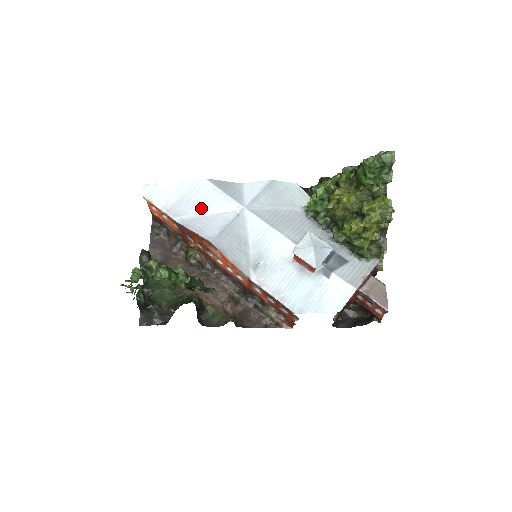
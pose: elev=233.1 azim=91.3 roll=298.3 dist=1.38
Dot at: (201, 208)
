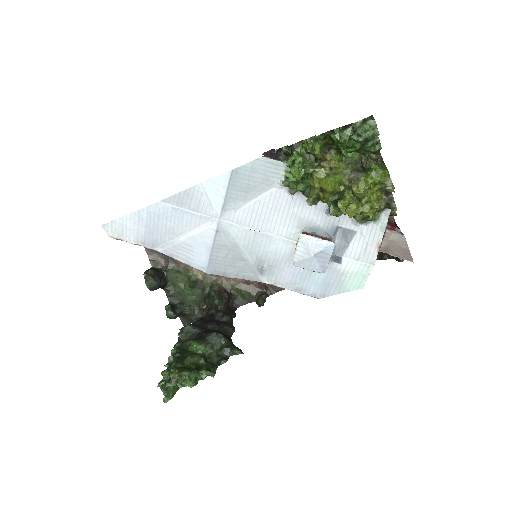
Dot at: (174, 233)
